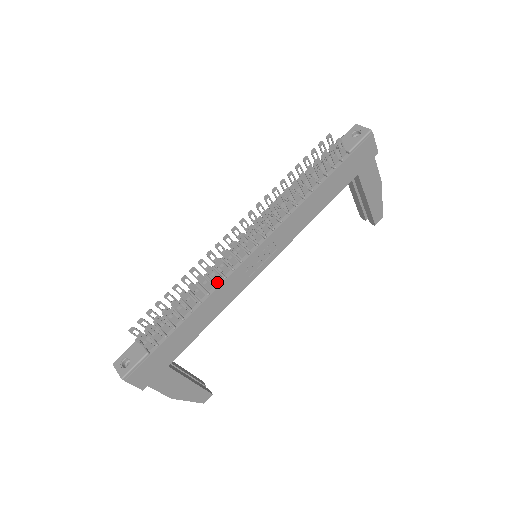
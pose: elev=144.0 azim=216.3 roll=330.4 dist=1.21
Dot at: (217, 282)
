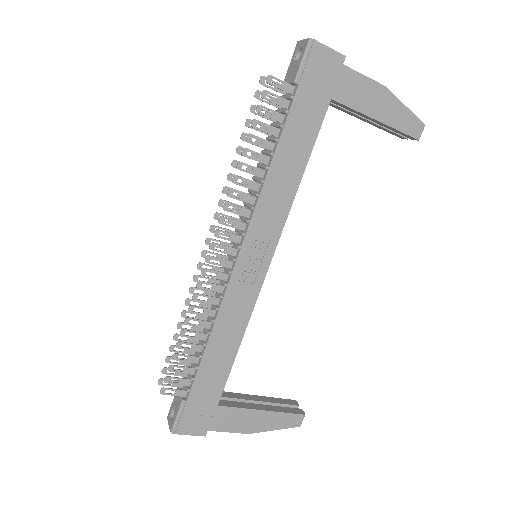
Dot at: (217, 304)
